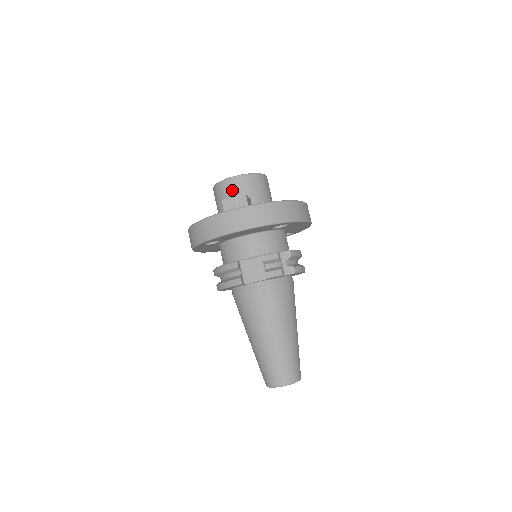
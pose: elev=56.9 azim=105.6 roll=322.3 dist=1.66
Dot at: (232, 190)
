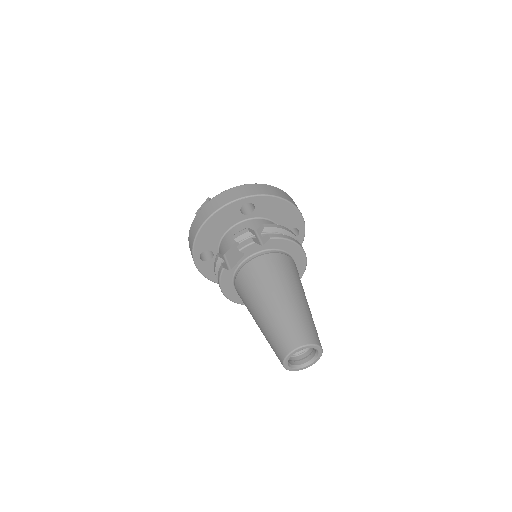
Dot at: occluded
